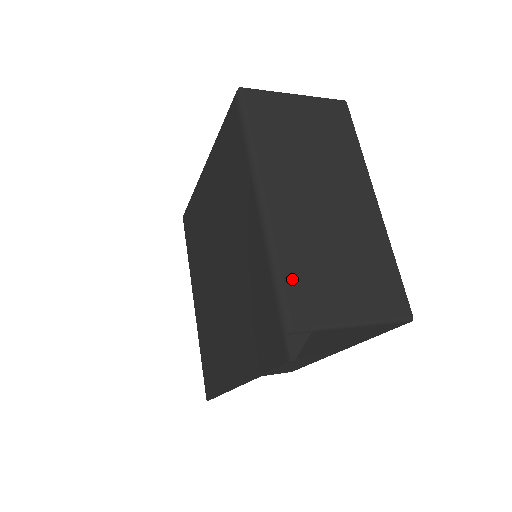
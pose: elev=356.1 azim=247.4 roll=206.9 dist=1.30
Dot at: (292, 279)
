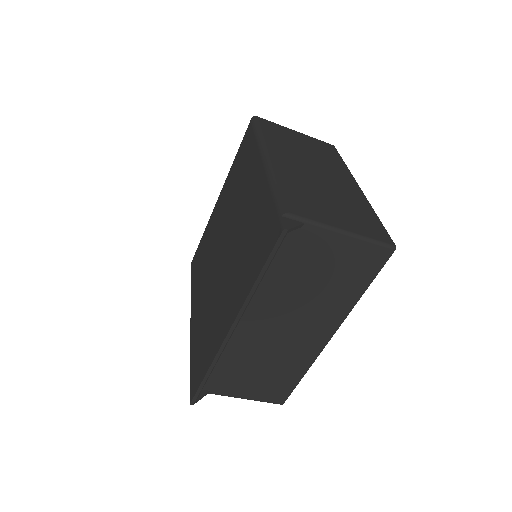
Dot at: (288, 192)
